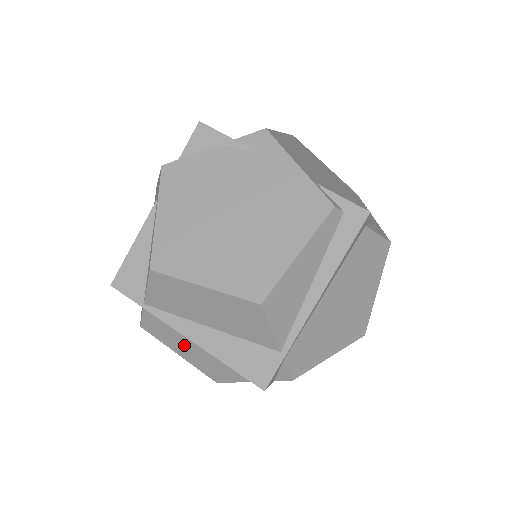
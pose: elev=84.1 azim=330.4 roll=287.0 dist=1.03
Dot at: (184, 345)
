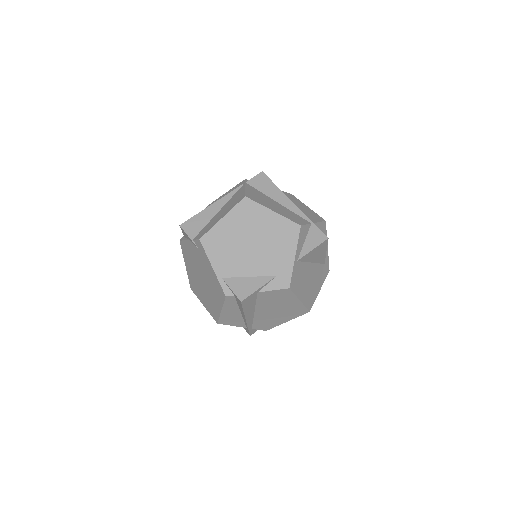
Dot at: occluded
